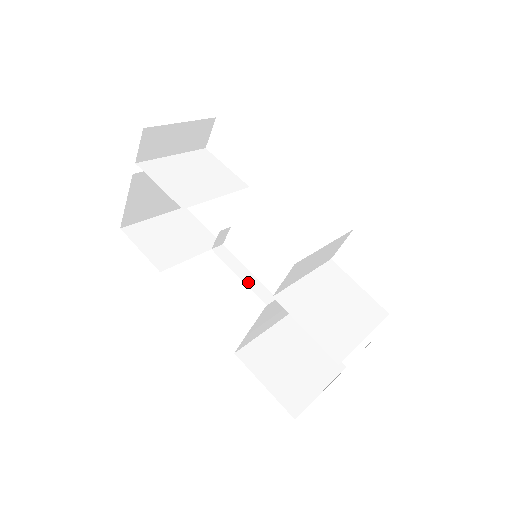
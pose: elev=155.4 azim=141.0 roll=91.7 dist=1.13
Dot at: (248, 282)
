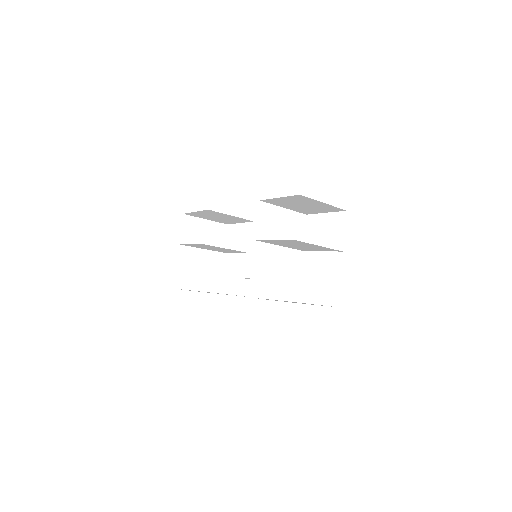
Dot at: occluded
